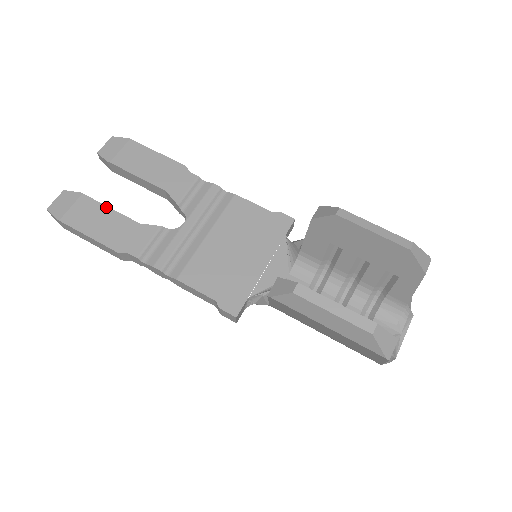
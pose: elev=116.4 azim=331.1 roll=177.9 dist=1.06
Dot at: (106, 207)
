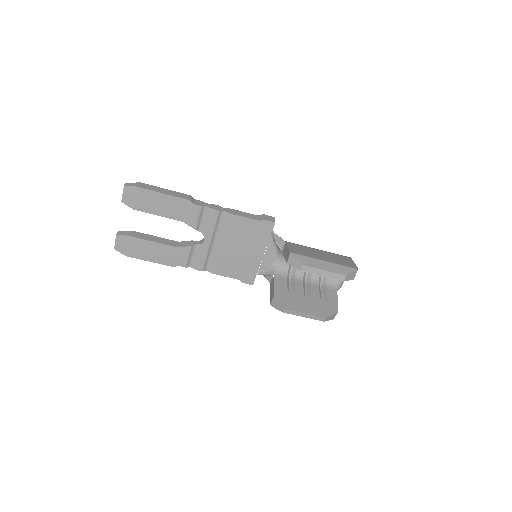
Dot at: (151, 242)
